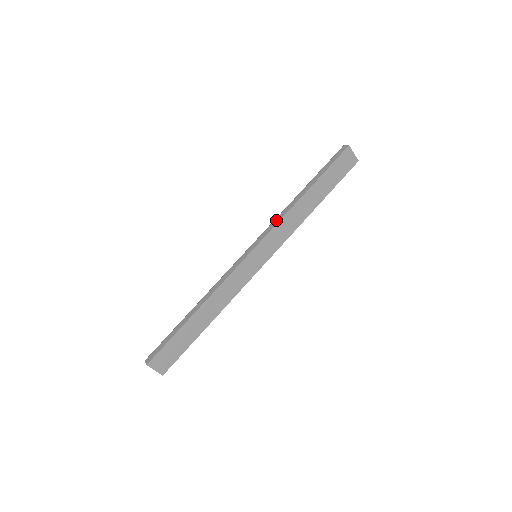
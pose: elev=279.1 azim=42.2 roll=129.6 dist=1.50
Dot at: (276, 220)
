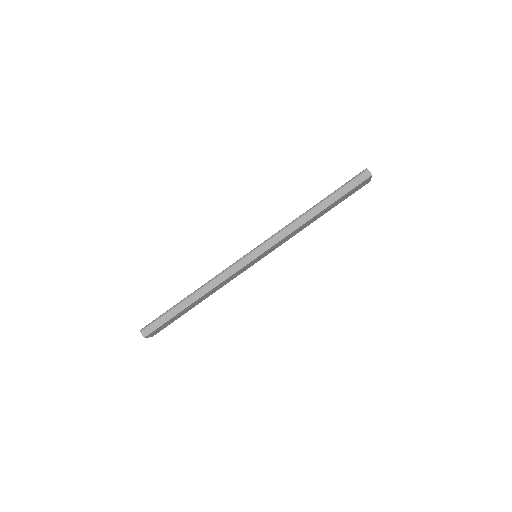
Dot at: (285, 232)
